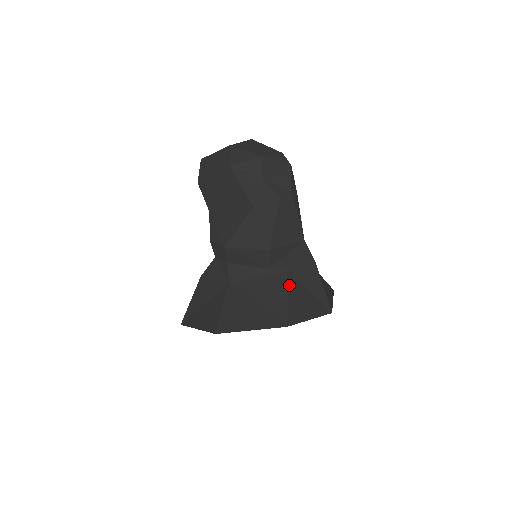
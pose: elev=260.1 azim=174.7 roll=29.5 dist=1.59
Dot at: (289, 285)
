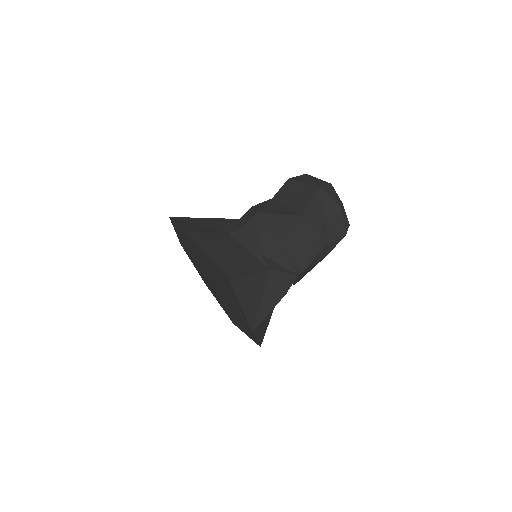
Dot at: (260, 273)
